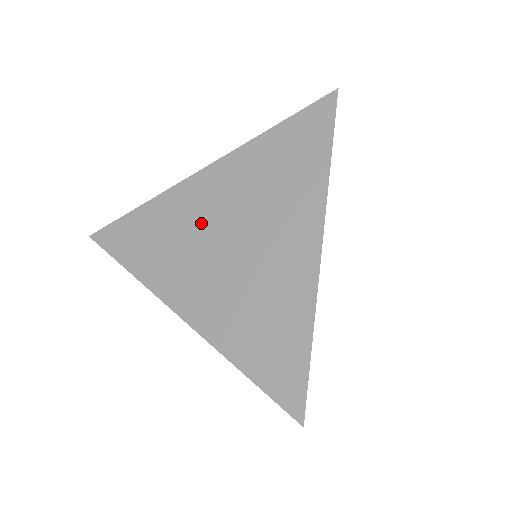
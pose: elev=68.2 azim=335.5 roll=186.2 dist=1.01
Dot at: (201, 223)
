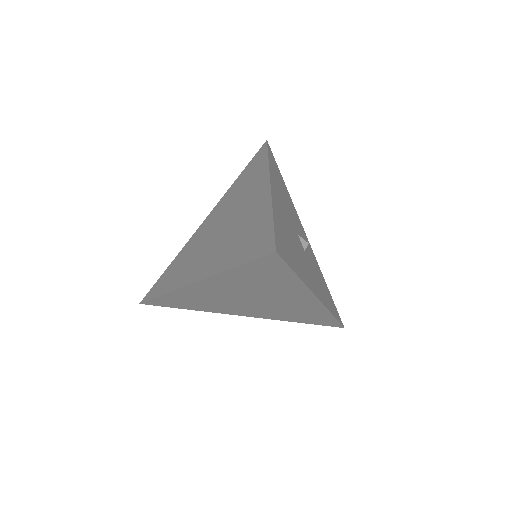
Dot at: (204, 238)
